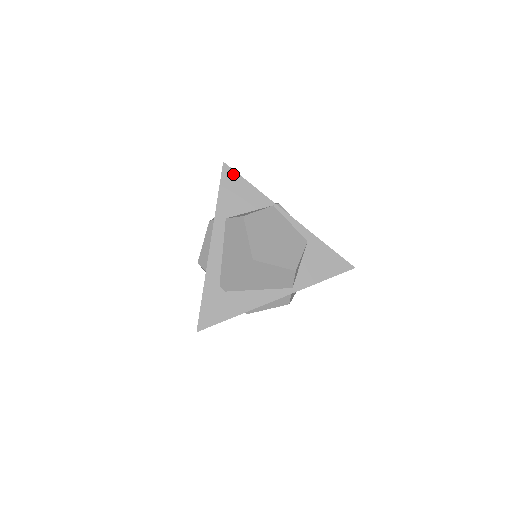
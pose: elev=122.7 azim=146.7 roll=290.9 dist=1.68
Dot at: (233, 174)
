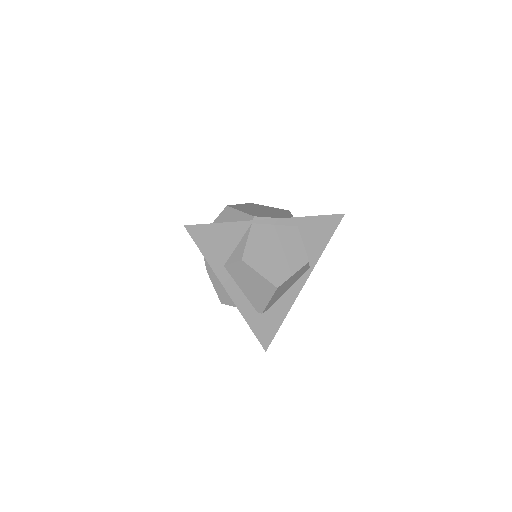
Dot at: (200, 228)
